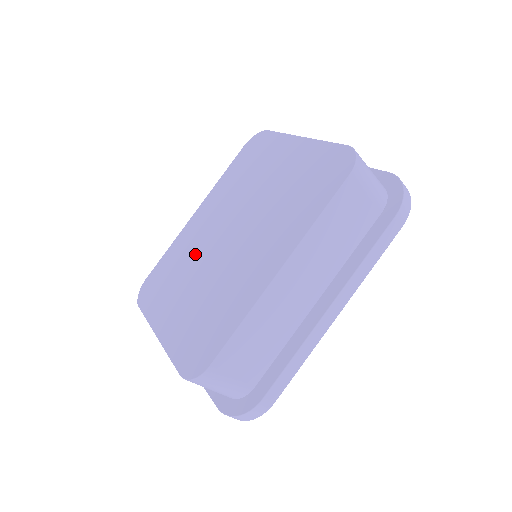
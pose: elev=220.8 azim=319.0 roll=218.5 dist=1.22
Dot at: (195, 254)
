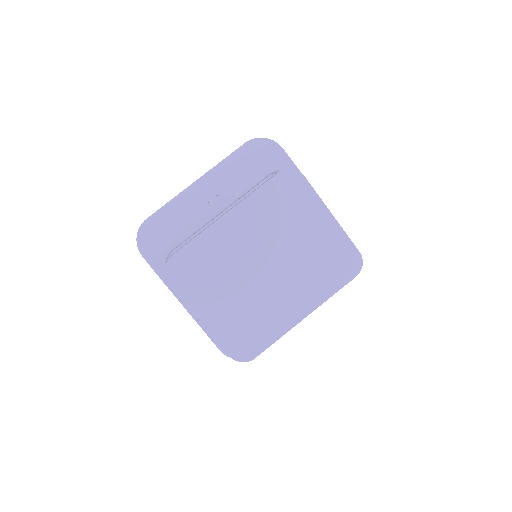
Dot at: (232, 264)
